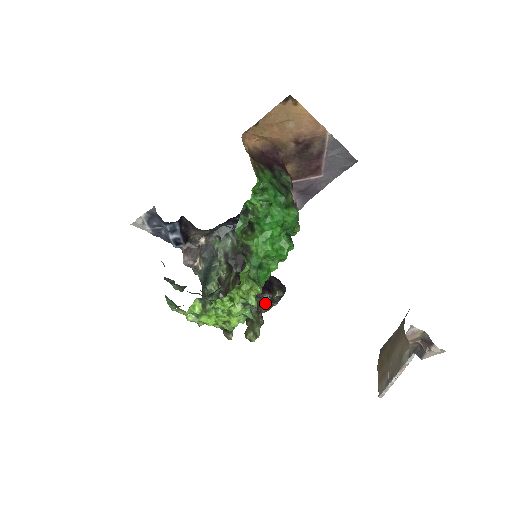
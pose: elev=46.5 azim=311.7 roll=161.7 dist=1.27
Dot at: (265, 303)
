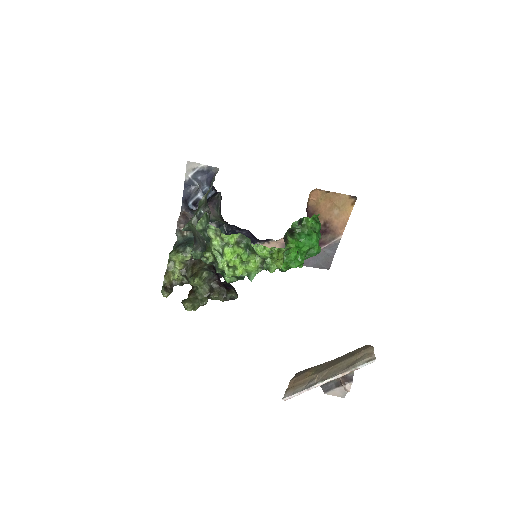
Dot at: (220, 293)
